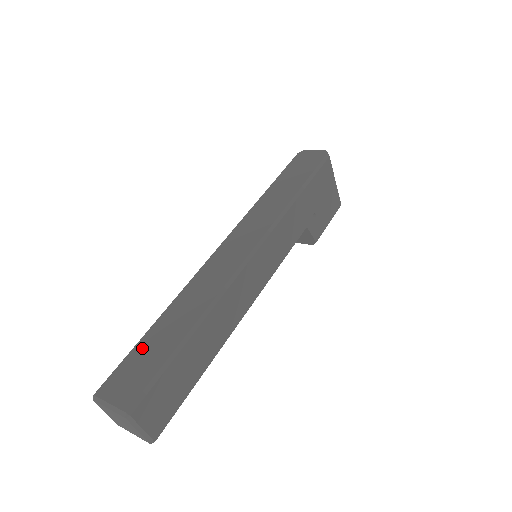
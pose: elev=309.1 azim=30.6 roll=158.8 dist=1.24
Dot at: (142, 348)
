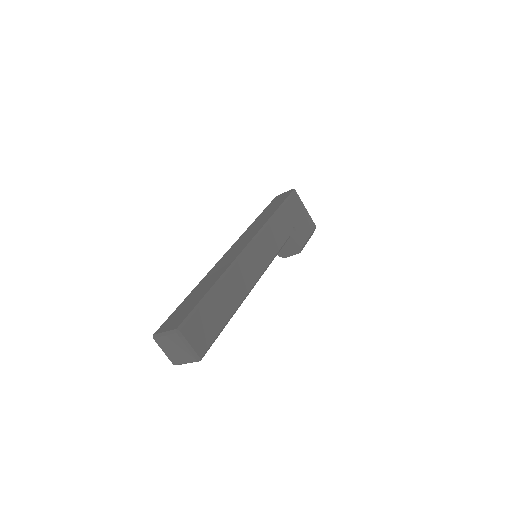
Dot at: (182, 305)
